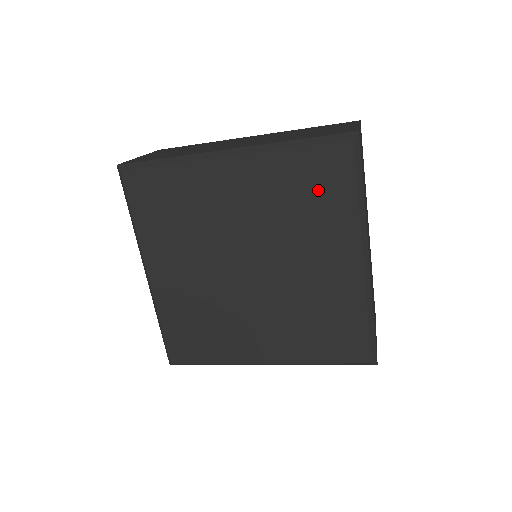
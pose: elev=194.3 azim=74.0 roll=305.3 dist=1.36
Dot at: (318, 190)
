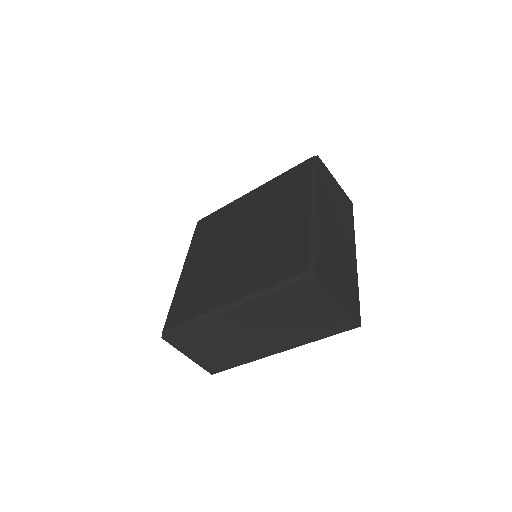
Dot at: (291, 184)
